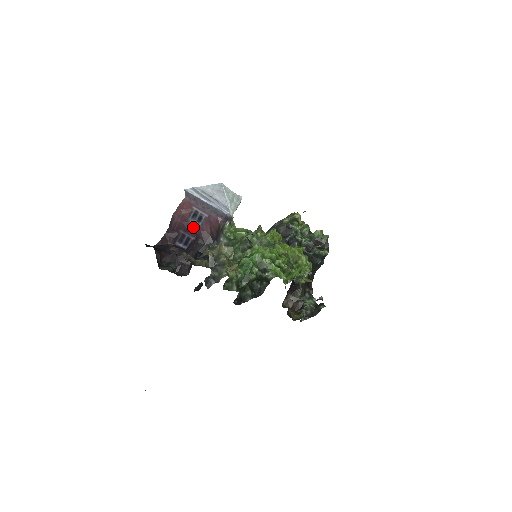
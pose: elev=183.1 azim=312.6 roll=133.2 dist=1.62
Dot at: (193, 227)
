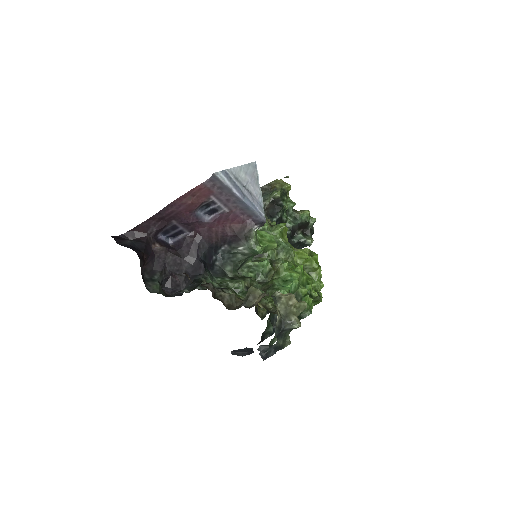
Dot at: (197, 220)
